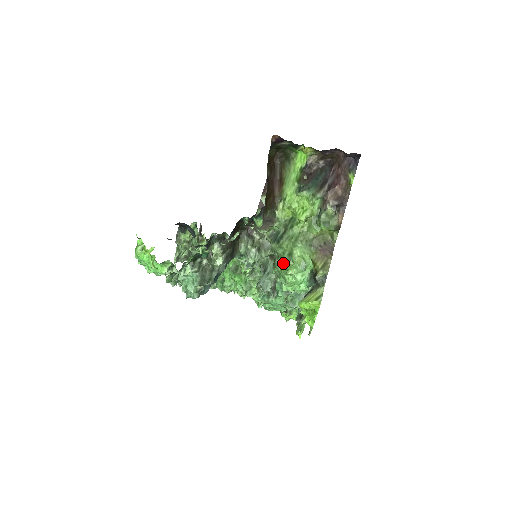
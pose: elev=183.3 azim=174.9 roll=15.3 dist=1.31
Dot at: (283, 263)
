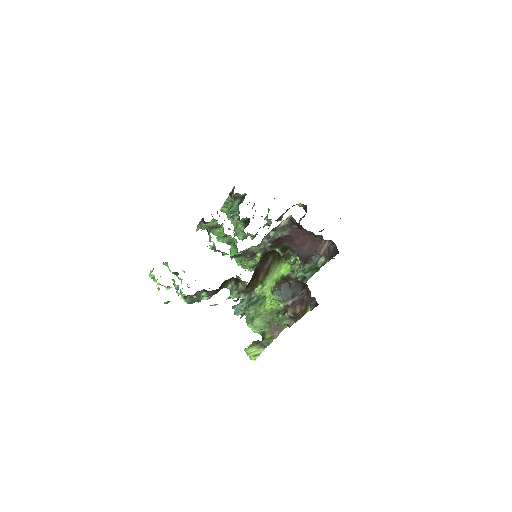
Dot at: (248, 317)
